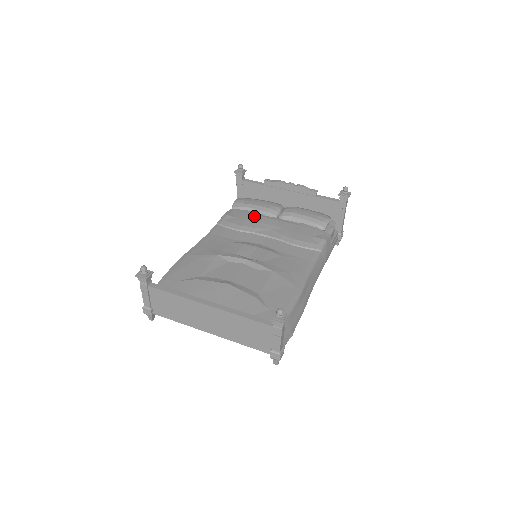
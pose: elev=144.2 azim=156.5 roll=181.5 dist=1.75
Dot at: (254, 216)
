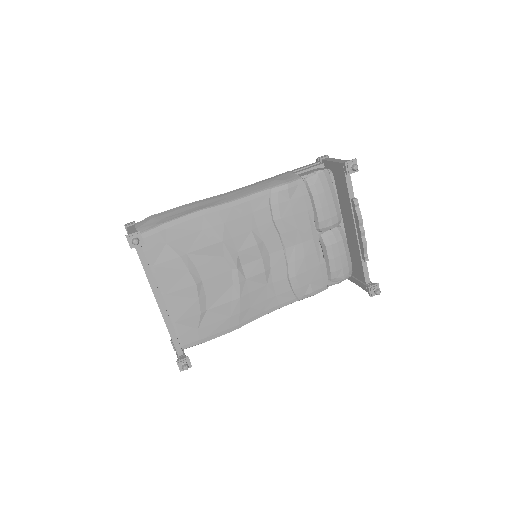
Dot at: (304, 215)
